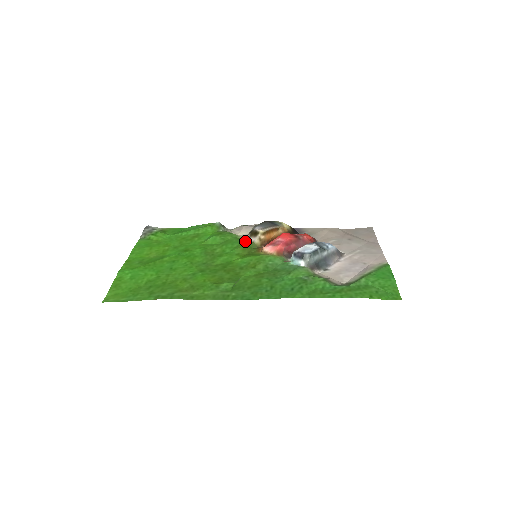
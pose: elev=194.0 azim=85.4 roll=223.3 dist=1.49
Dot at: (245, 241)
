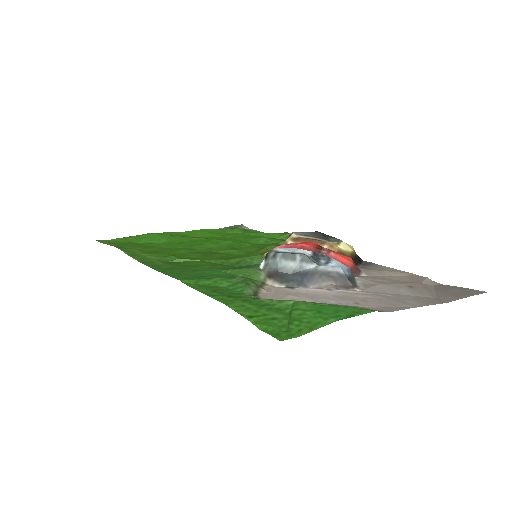
Dot at: occluded
